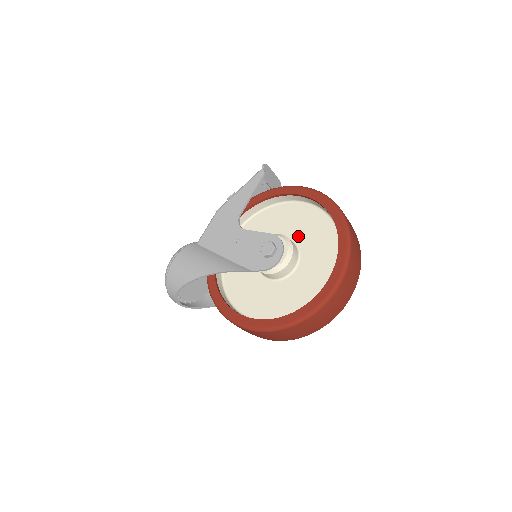
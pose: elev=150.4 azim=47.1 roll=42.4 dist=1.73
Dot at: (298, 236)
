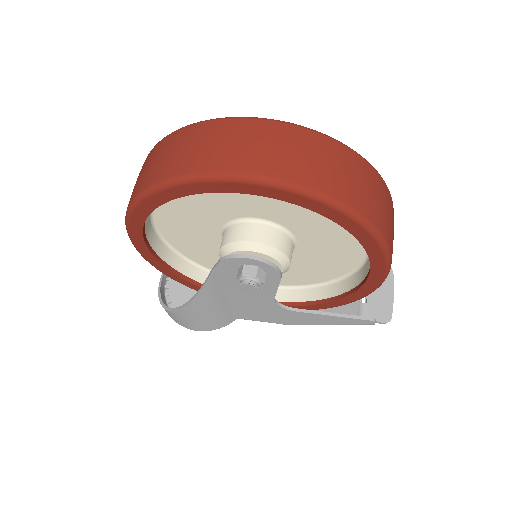
Dot at: occluded
